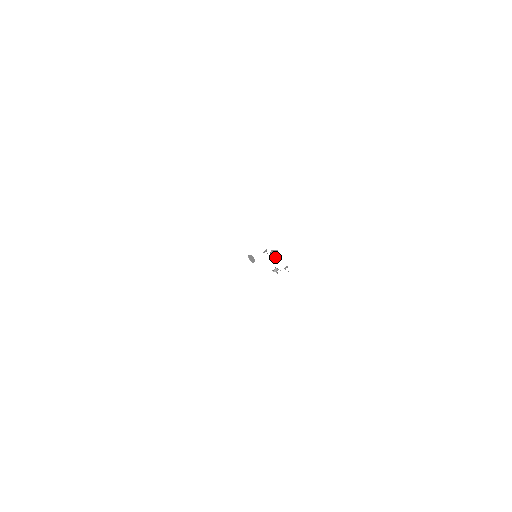
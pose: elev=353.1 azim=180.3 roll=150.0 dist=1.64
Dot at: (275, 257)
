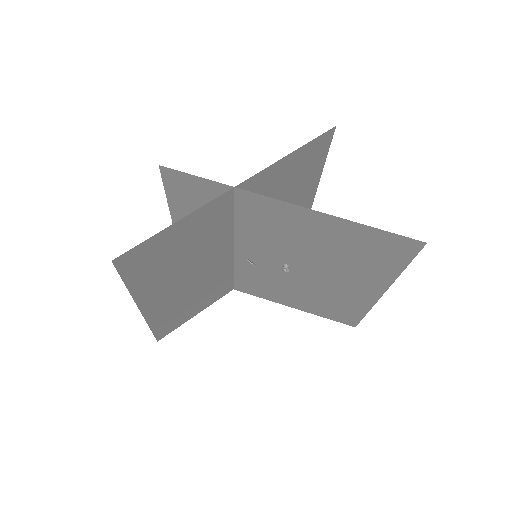
Dot at: occluded
